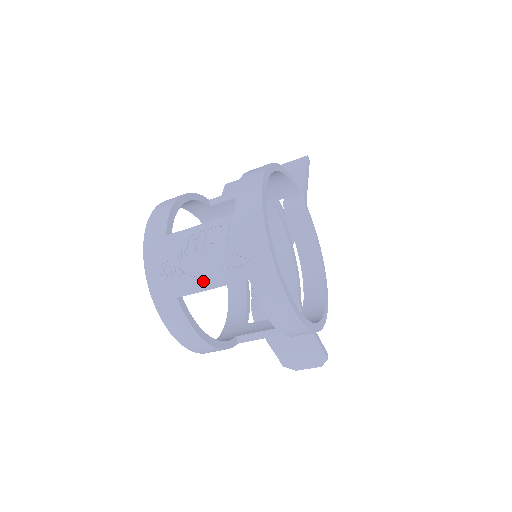
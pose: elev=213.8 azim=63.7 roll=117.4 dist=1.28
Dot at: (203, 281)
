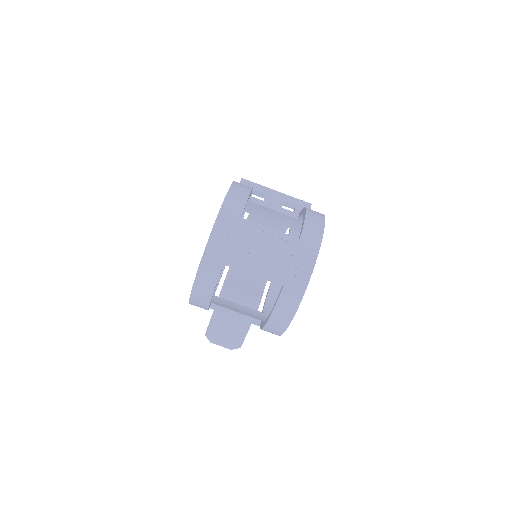
Dot at: (251, 267)
